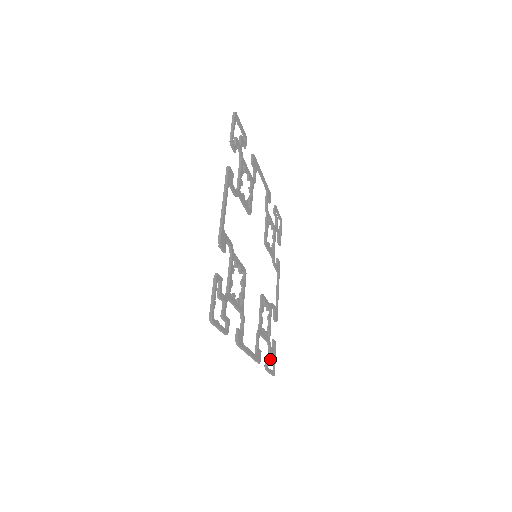
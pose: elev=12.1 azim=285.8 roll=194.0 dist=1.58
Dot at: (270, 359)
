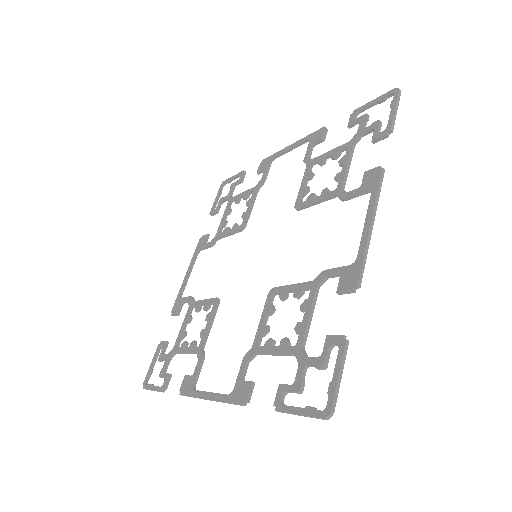
Dot at: (163, 373)
